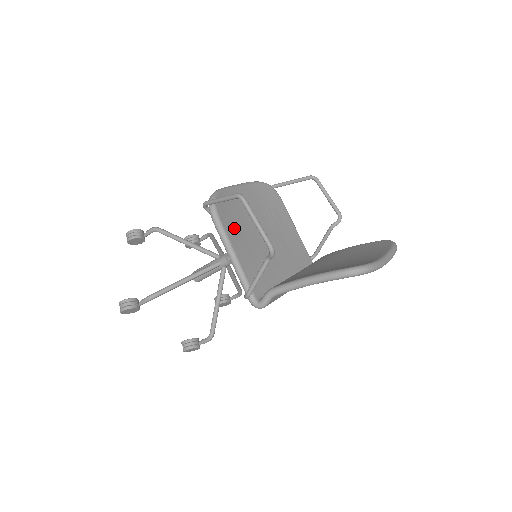
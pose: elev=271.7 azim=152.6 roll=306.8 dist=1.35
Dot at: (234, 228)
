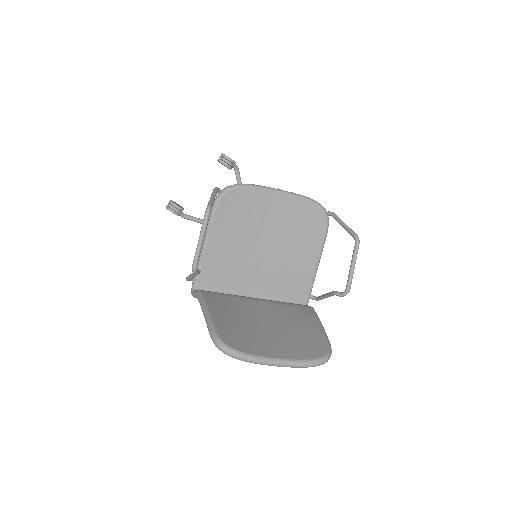
Dot at: (228, 224)
